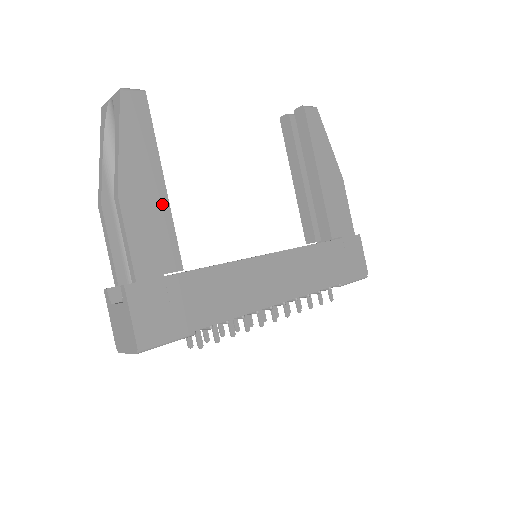
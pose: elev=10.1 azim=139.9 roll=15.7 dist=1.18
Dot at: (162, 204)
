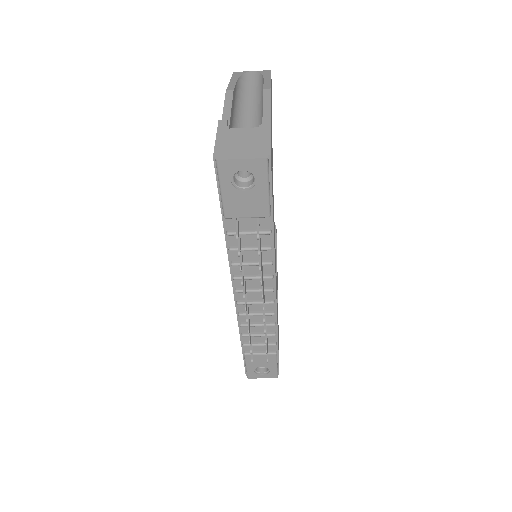
Dot at: occluded
